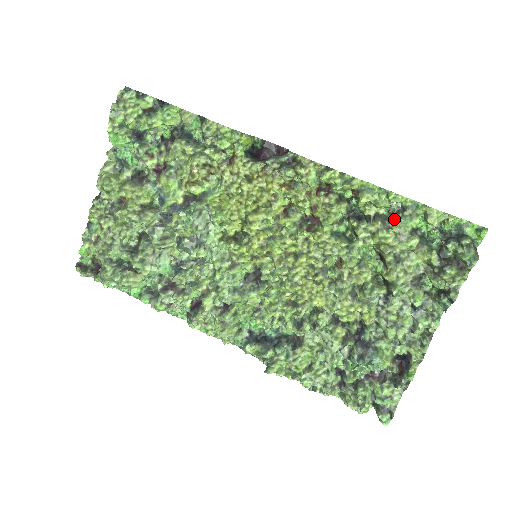
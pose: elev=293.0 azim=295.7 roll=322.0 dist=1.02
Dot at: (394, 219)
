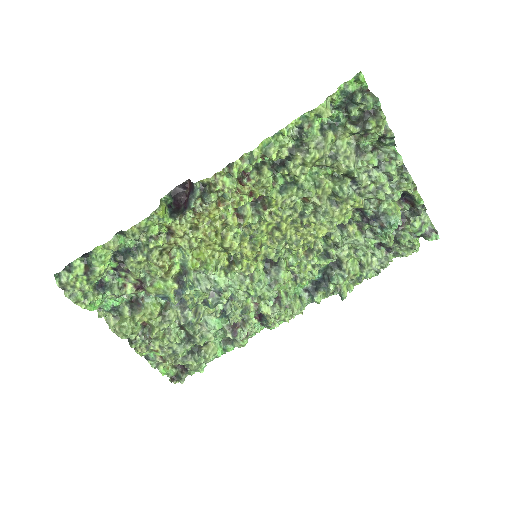
Dot at: (303, 141)
